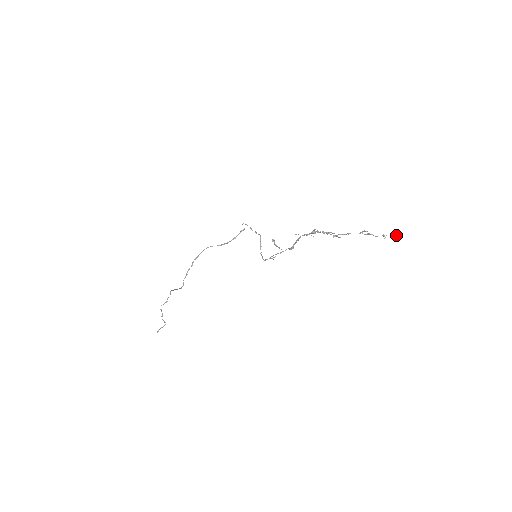
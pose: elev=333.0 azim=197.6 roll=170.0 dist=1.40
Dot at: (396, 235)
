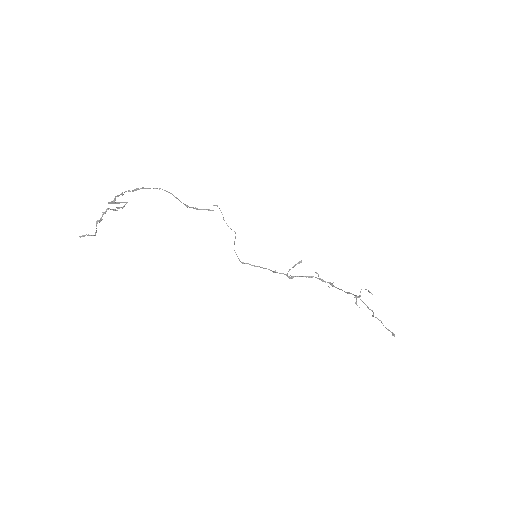
Dot at: occluded
